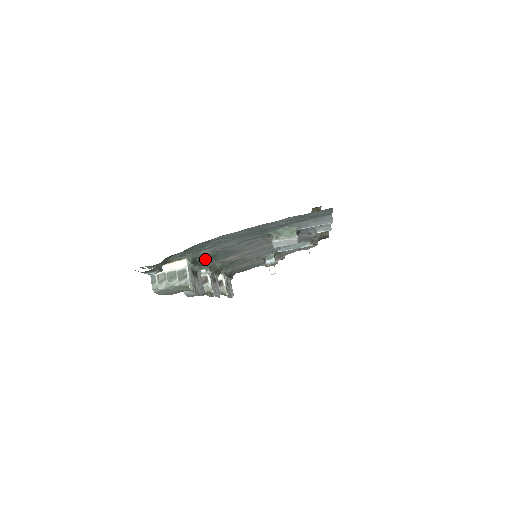
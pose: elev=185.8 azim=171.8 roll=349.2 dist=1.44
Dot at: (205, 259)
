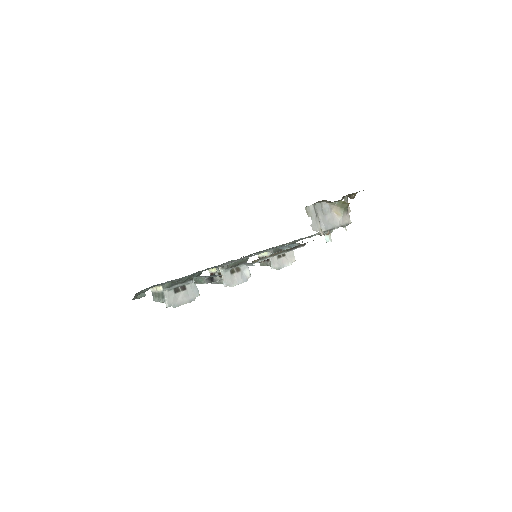
Dot at: (185, 279)
